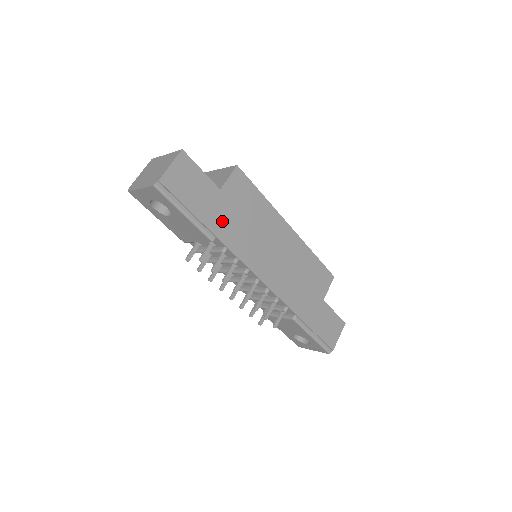
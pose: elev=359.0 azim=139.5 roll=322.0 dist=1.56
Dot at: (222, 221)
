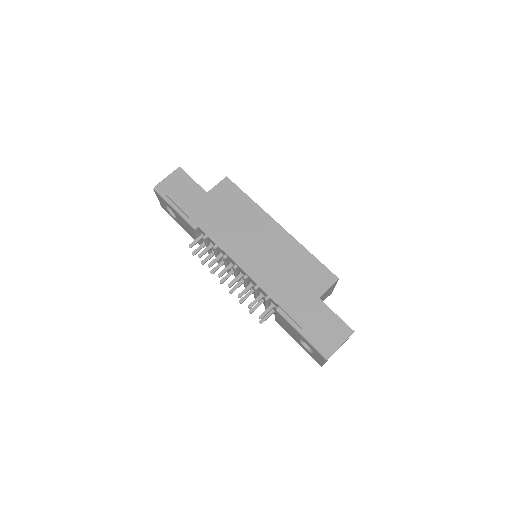
Dot at: (204, 214)
